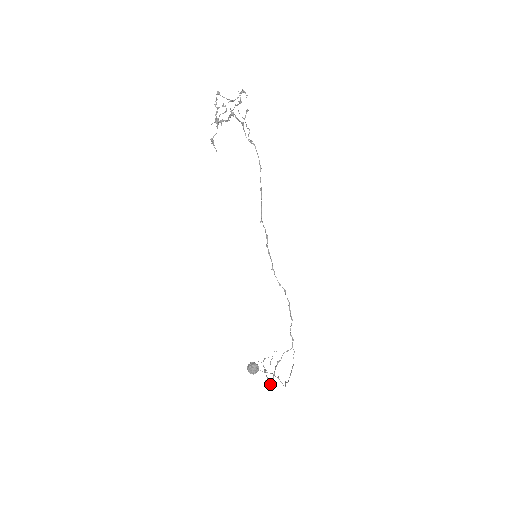
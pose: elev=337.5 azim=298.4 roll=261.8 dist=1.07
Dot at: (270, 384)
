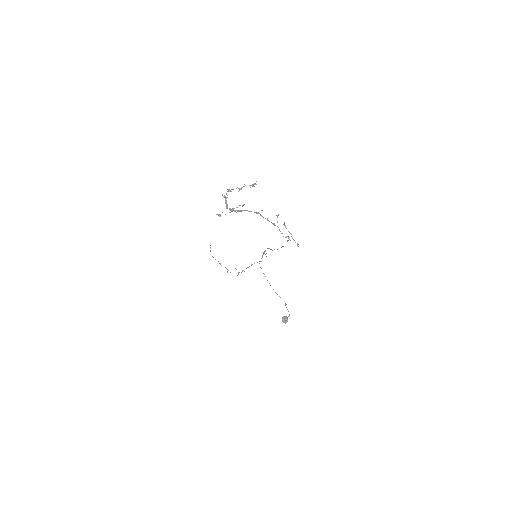
Dot at: occluded
